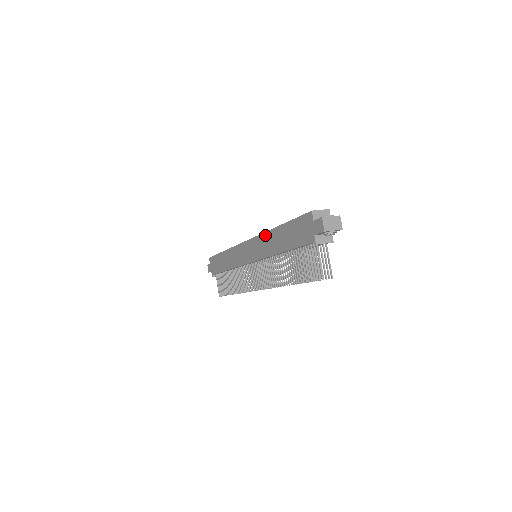
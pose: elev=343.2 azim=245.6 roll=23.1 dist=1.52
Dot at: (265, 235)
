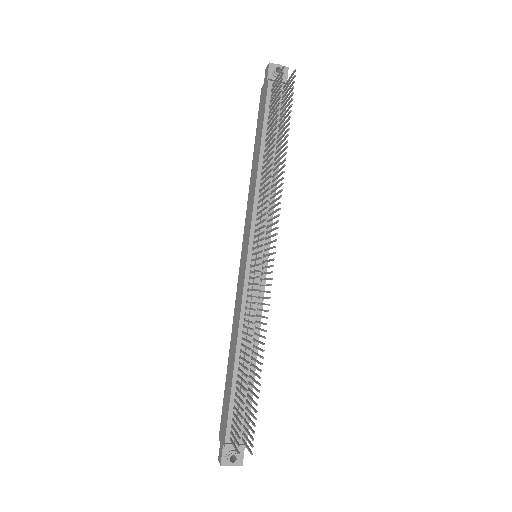
Dot at: (249, 195)
